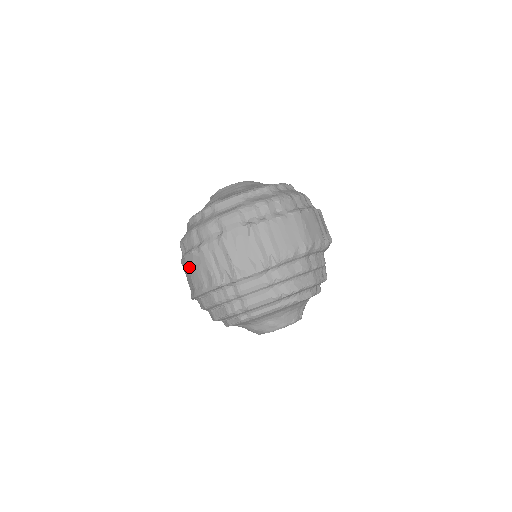
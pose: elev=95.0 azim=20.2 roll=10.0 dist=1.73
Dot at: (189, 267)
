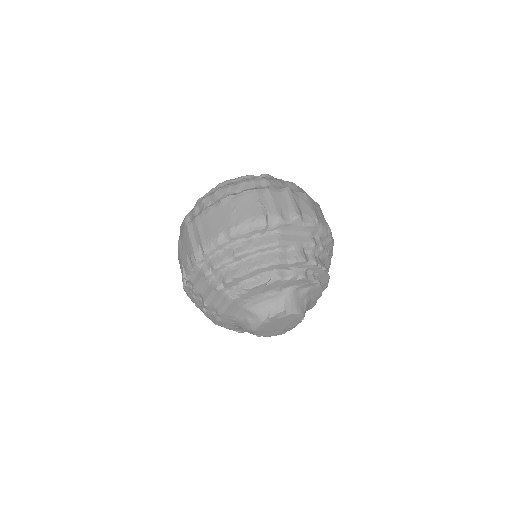
Dot at: occluded
